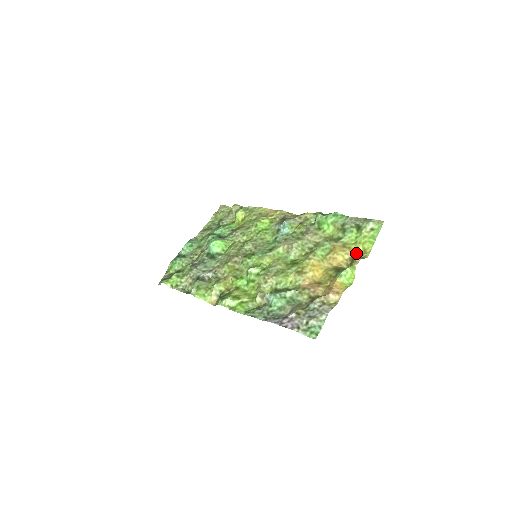
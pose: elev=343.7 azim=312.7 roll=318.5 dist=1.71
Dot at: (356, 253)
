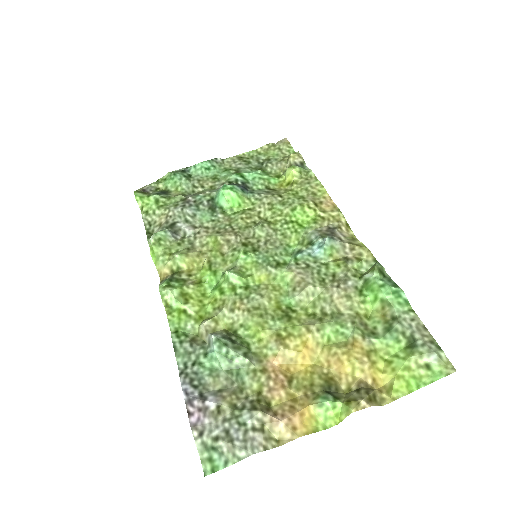
Dot at: (375, 380)
